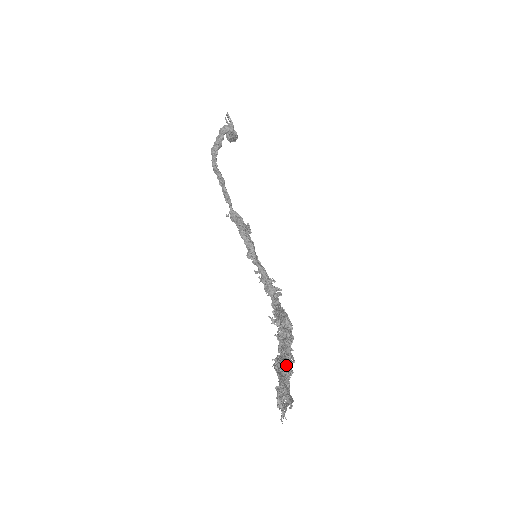
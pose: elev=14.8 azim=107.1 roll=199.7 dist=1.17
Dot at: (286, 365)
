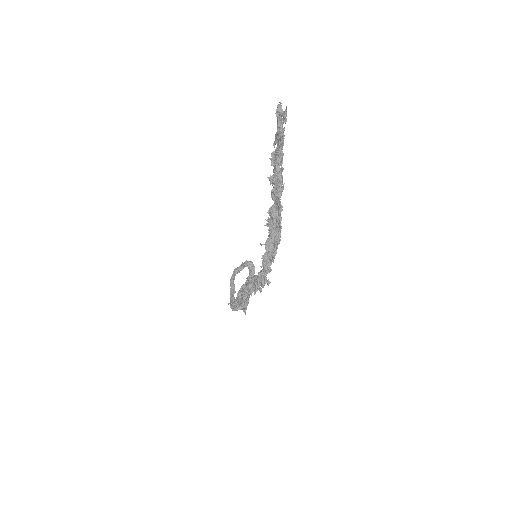
Dot at: occluded
